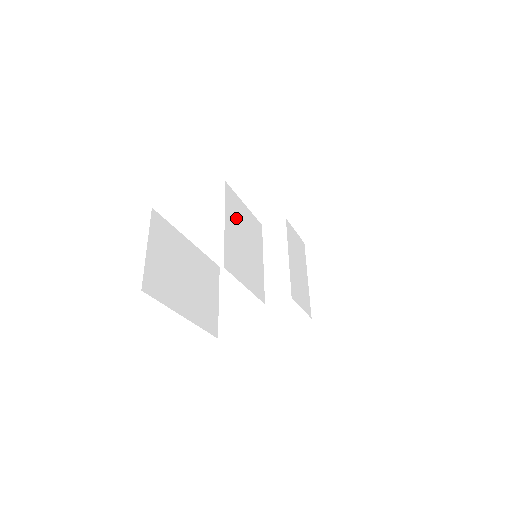
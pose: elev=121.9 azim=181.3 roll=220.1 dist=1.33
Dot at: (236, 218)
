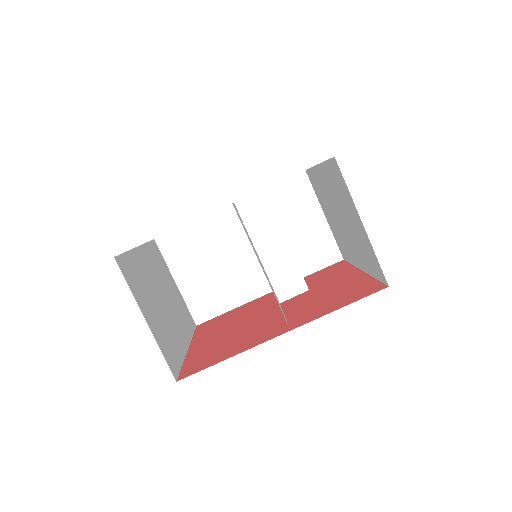
Dot at: (250, 241)
